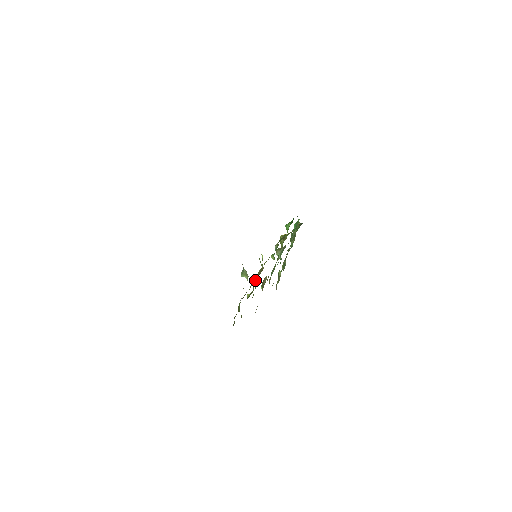
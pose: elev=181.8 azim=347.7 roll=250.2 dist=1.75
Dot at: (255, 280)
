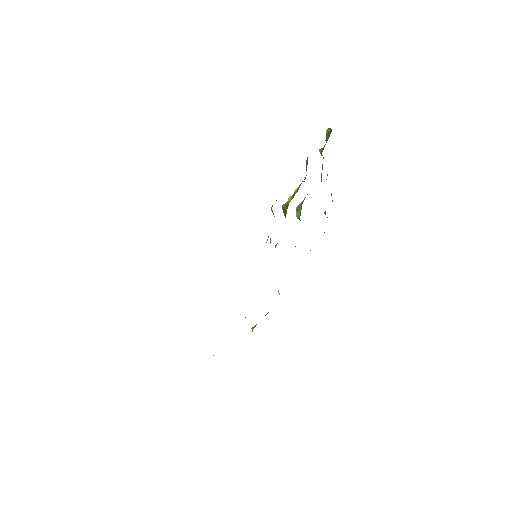
Dot at: occluded
